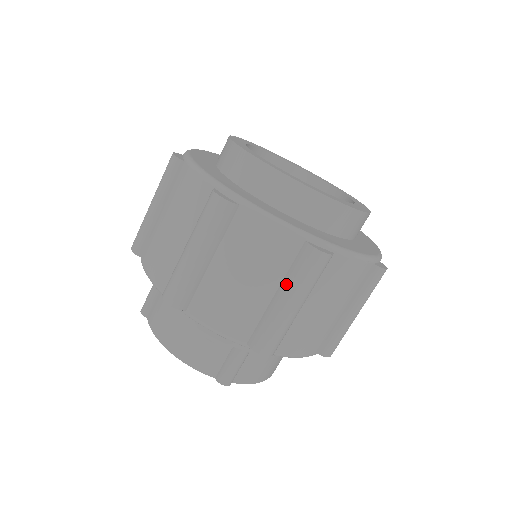
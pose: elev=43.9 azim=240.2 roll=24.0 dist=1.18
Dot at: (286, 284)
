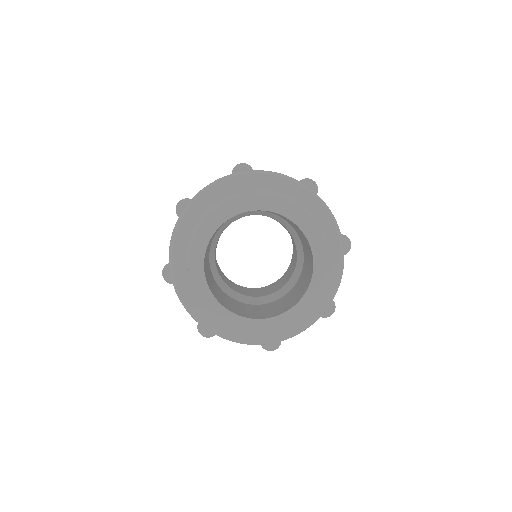
Dot at: occluded
